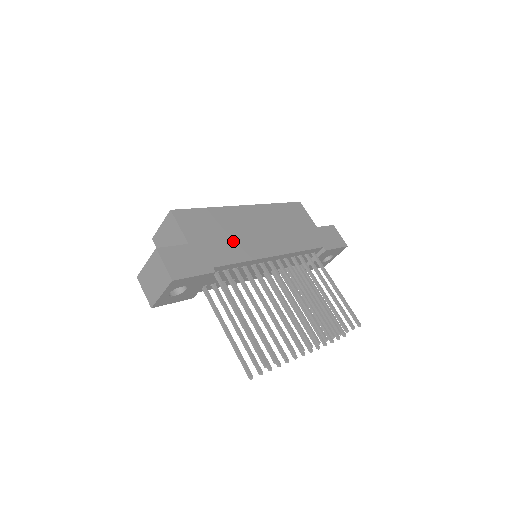
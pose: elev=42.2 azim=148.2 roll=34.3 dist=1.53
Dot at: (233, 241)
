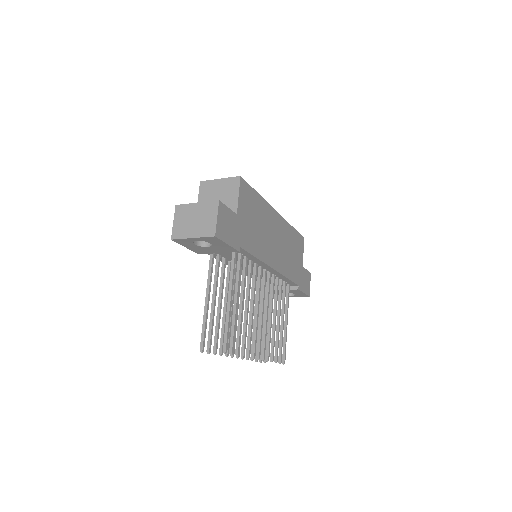
Dot at: (259, 235)
